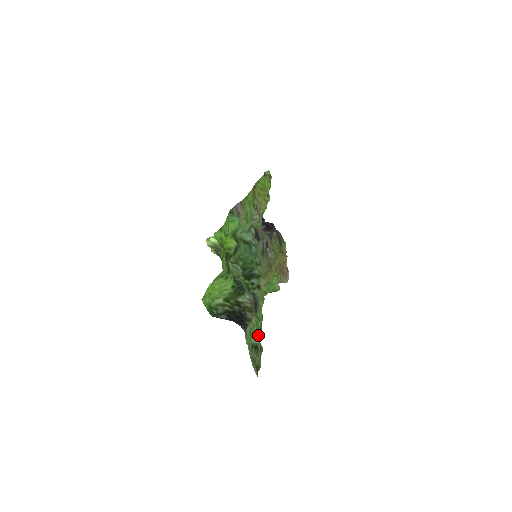
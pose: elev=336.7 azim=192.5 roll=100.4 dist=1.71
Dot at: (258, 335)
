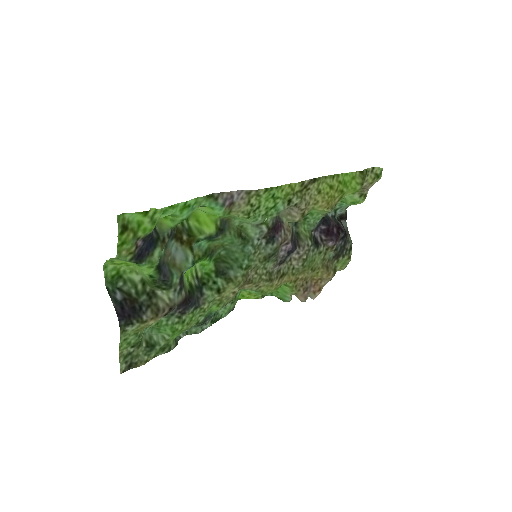
Dot at: (168, 336)
